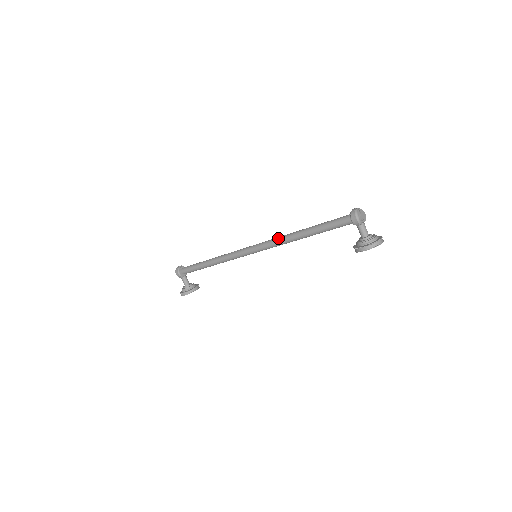
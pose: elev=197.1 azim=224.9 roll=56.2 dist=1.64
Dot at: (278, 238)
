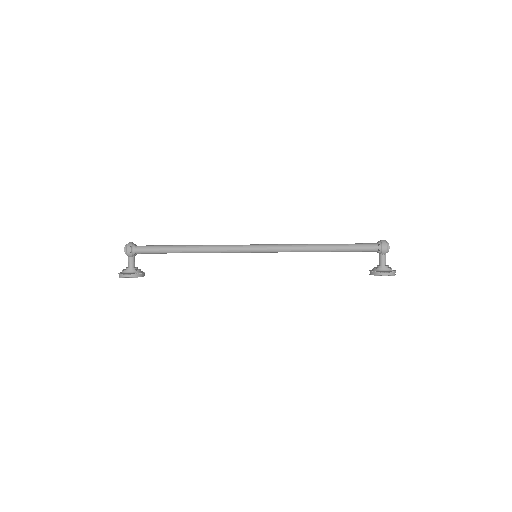
Dot at: (295, 244)
